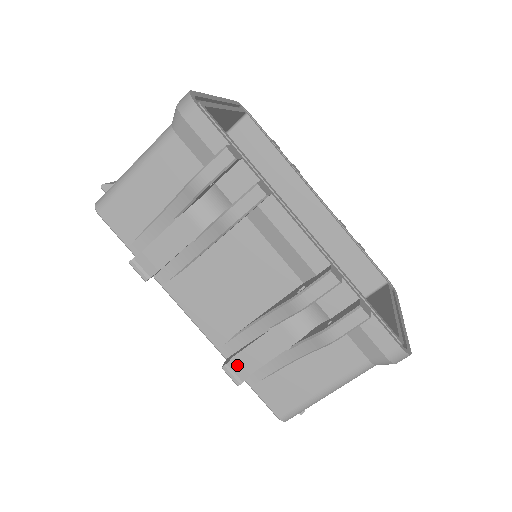
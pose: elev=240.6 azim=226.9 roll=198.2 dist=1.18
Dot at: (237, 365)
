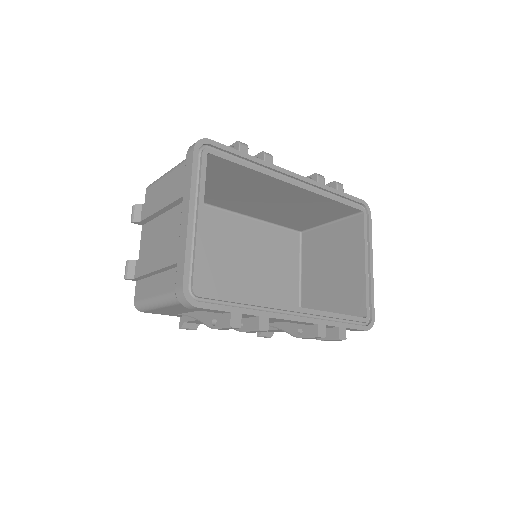
Dot at: (266, 333)
